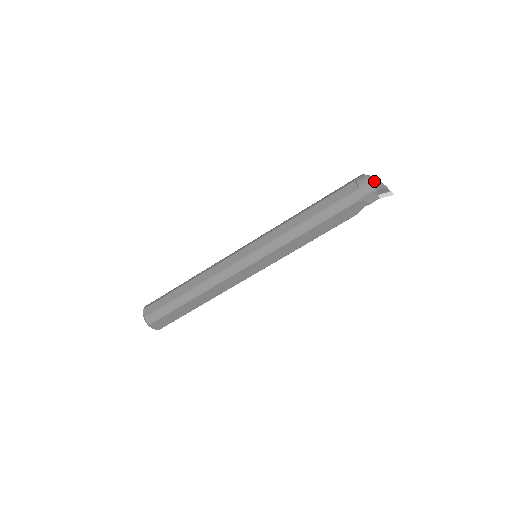
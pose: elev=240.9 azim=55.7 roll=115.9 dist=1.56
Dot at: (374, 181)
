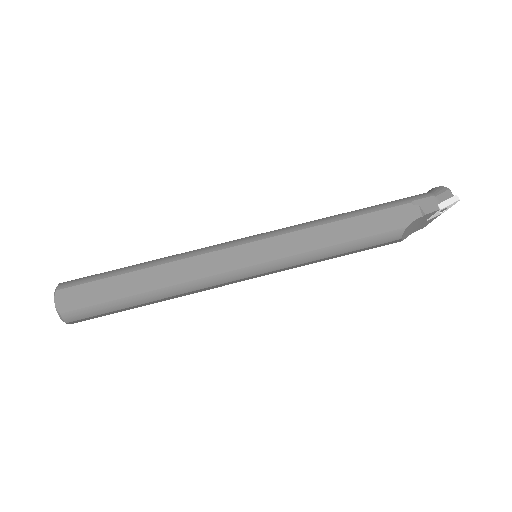
Dot at: (433, 190)
